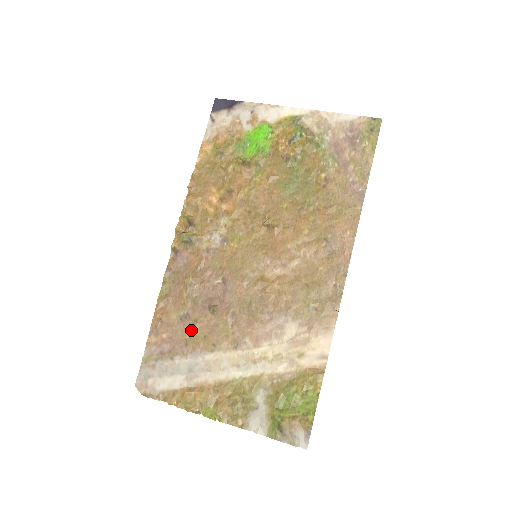
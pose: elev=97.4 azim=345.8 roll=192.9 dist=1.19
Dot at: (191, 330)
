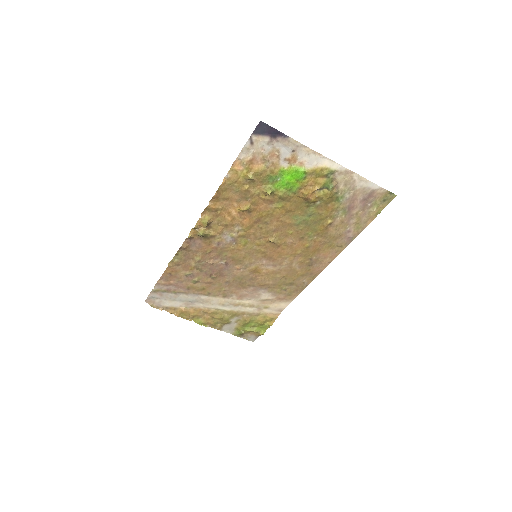
Dot at: (194, 283)
